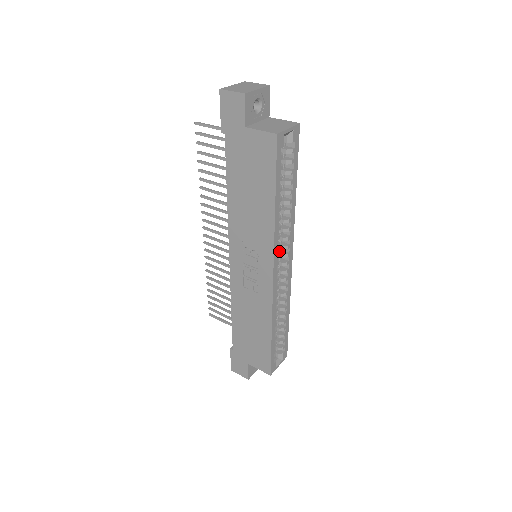
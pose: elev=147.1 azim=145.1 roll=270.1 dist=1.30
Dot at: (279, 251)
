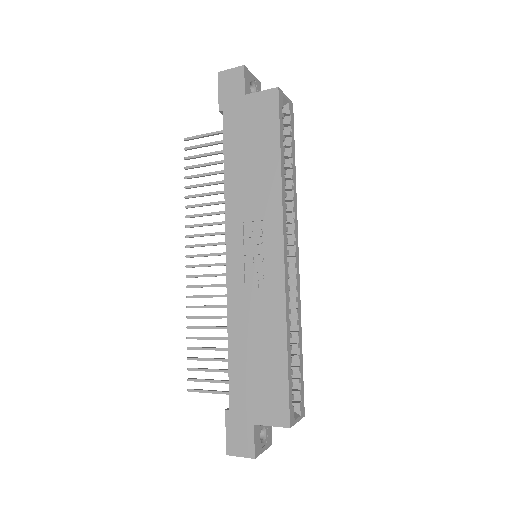
Dot at: occluded
